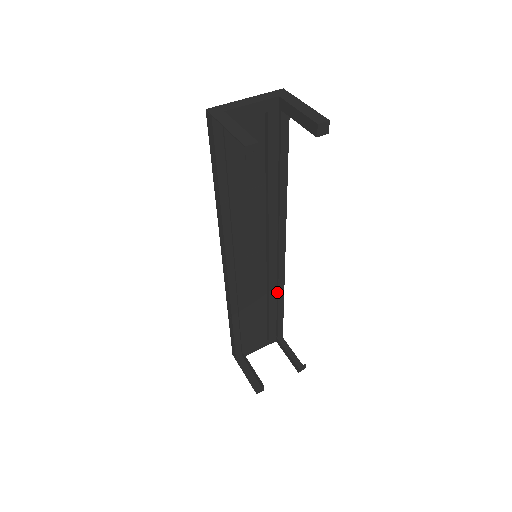
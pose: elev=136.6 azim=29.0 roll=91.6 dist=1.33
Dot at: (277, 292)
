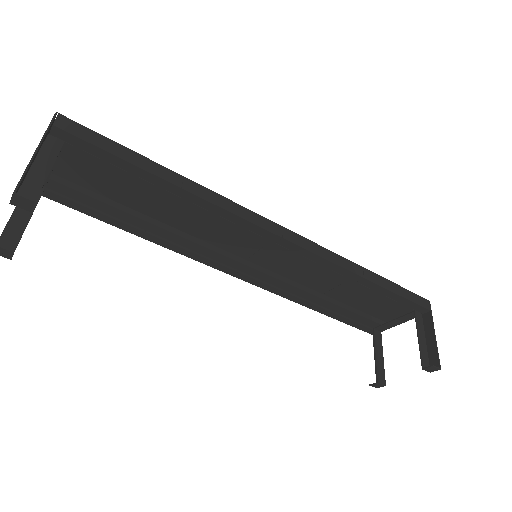
Dot at: (346, 275)
